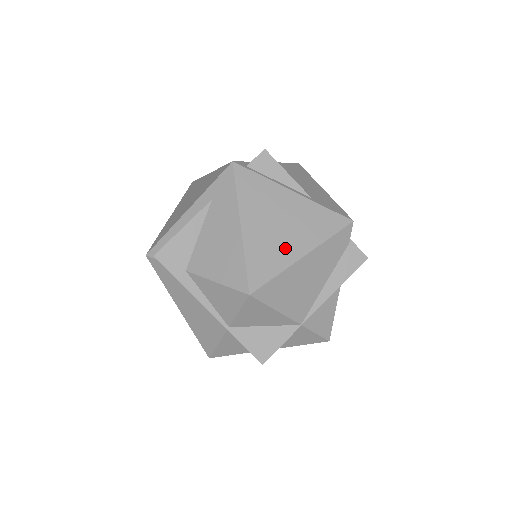
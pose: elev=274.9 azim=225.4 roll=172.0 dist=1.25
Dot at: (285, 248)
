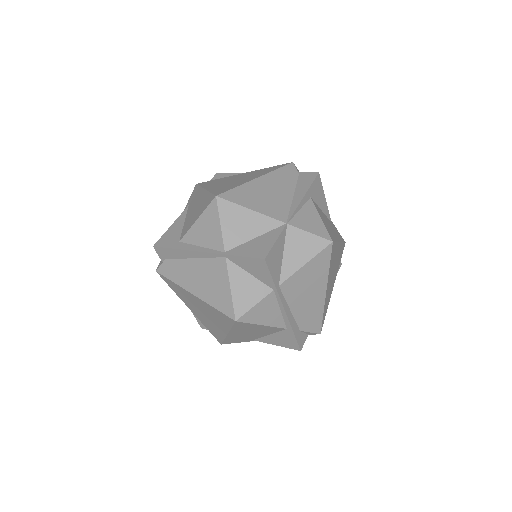
Dot at: (241, 181)
